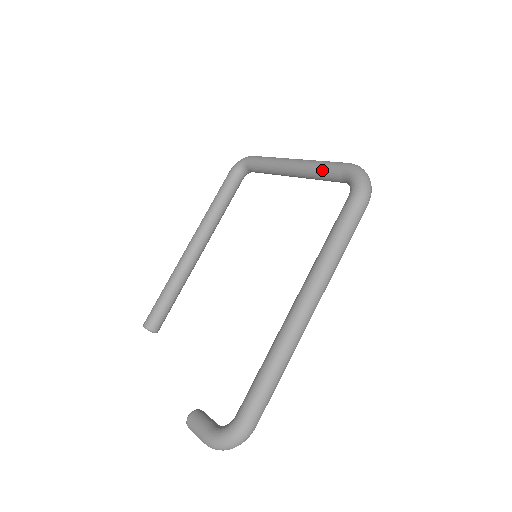
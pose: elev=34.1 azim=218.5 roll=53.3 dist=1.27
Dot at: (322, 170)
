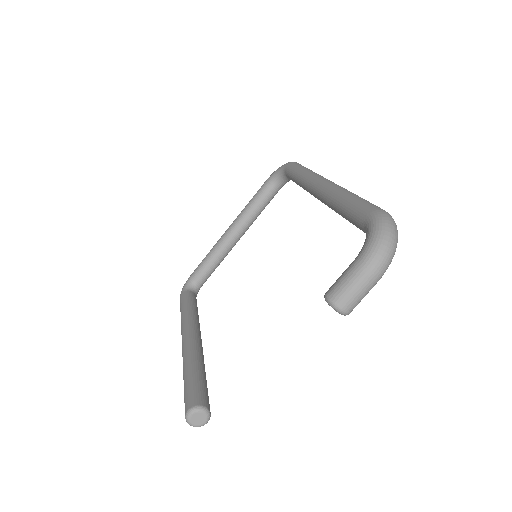
Dot at: (254, 198)
